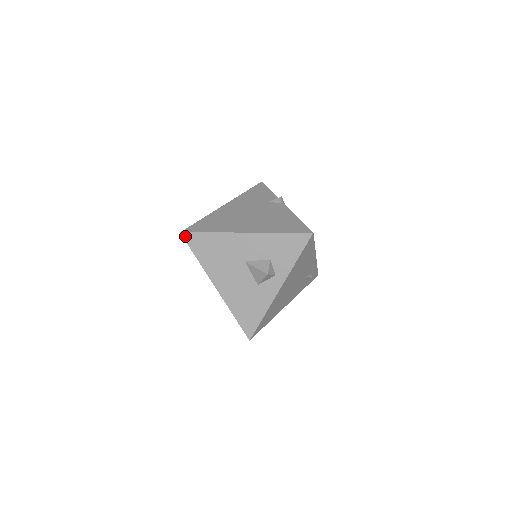
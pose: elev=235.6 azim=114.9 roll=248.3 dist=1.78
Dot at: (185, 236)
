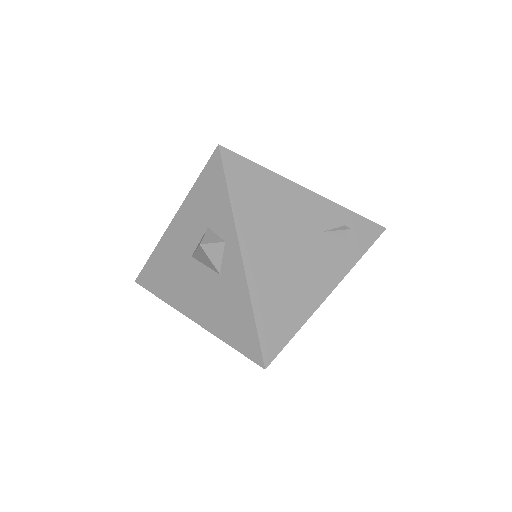
Dot at: (139, 281)
